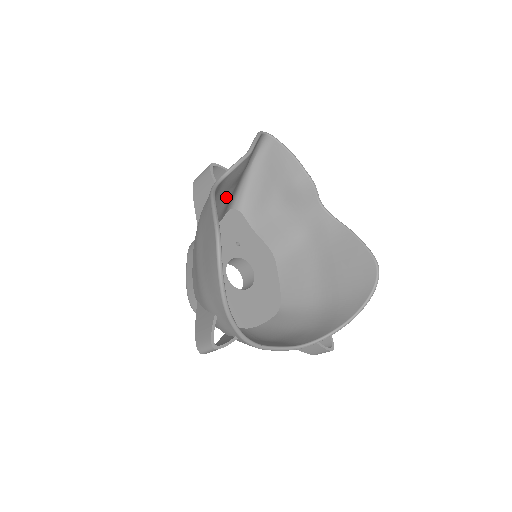
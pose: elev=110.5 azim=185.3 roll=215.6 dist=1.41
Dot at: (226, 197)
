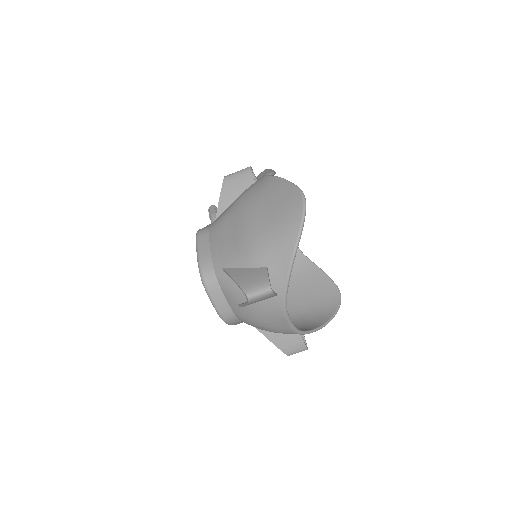
Dot at: occluded
